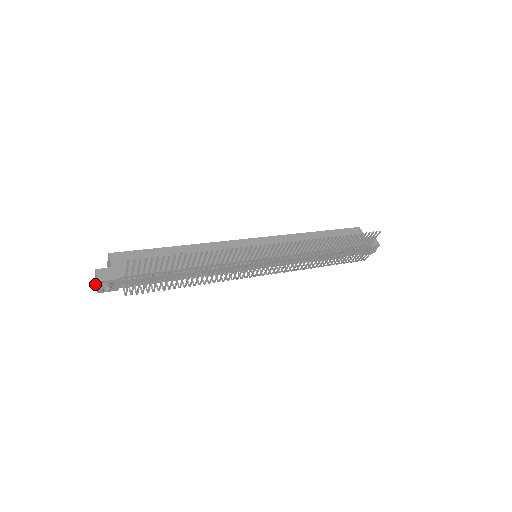
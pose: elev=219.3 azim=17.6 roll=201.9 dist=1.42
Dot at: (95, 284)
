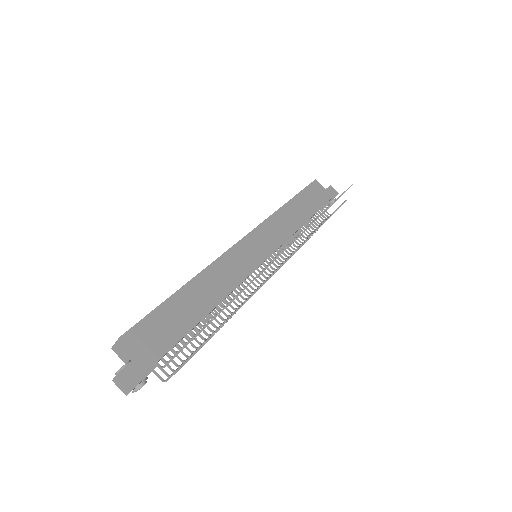
Dot at: (116, 385)
